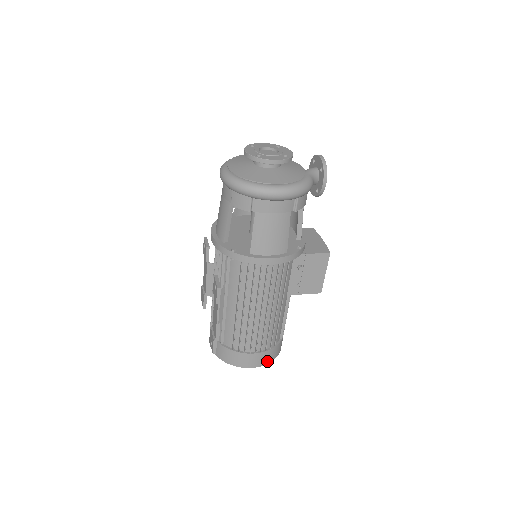
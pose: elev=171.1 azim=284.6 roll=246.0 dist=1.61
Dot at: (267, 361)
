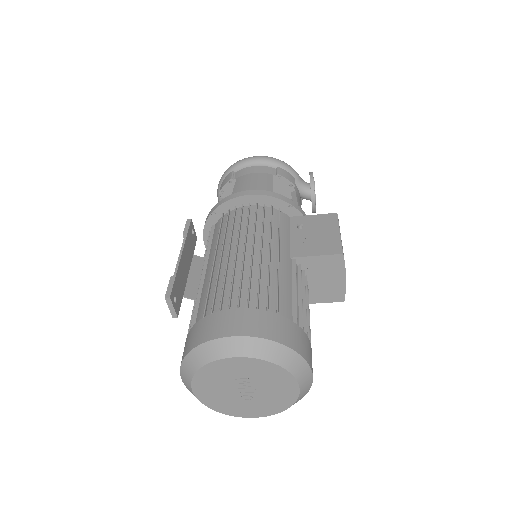
Dot at: (262, 332)
